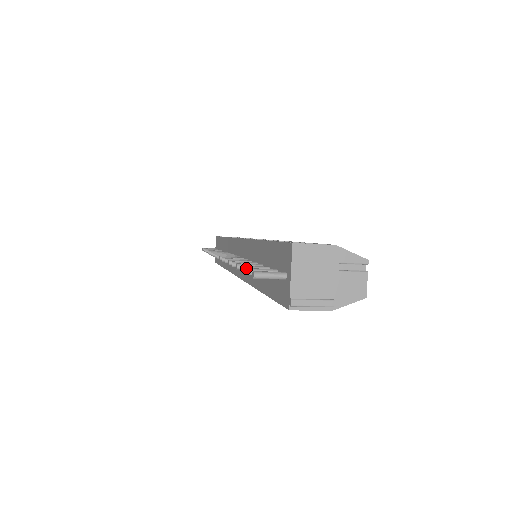
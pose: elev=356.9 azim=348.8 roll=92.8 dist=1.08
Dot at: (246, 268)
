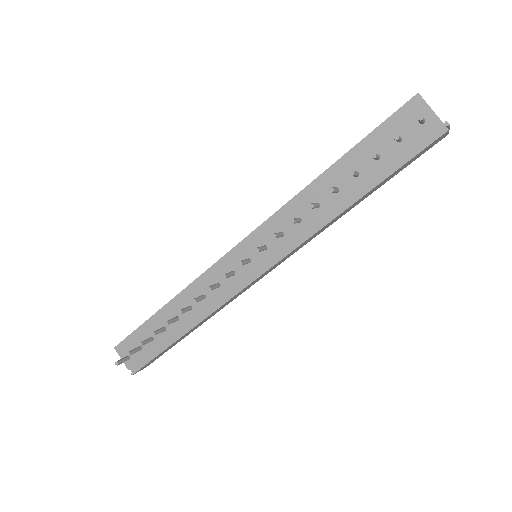
Dot at: (394, 135)
